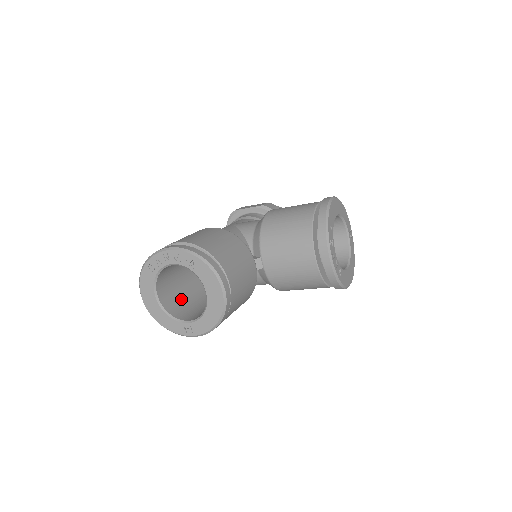
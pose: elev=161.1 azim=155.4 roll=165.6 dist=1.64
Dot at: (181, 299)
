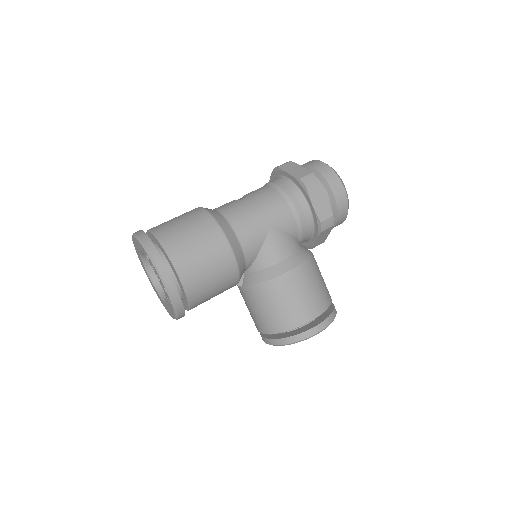
Dot at: occluded
